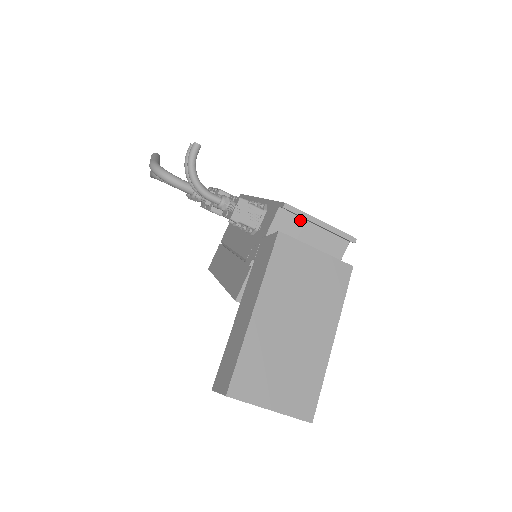
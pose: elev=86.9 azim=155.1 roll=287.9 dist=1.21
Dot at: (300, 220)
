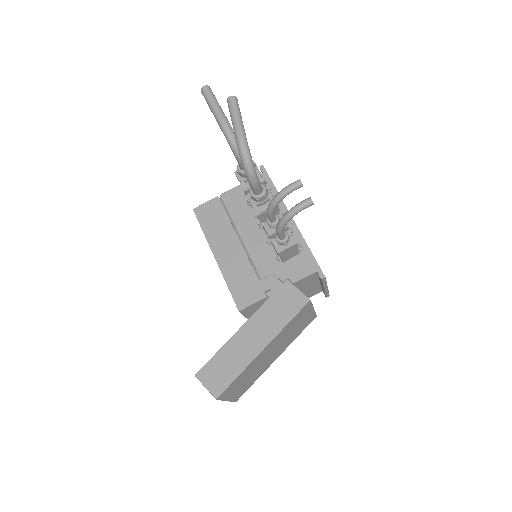
Dot at: (317, 279)
